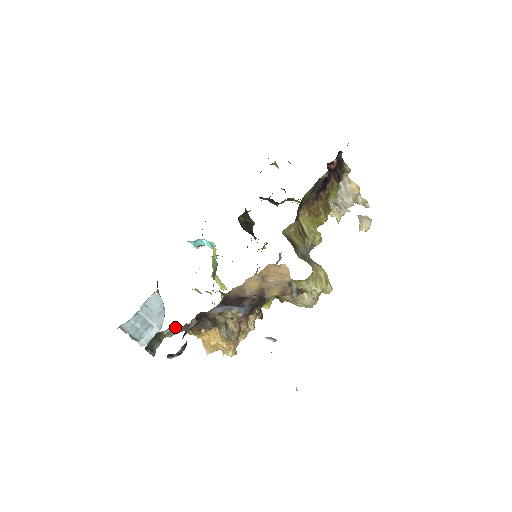
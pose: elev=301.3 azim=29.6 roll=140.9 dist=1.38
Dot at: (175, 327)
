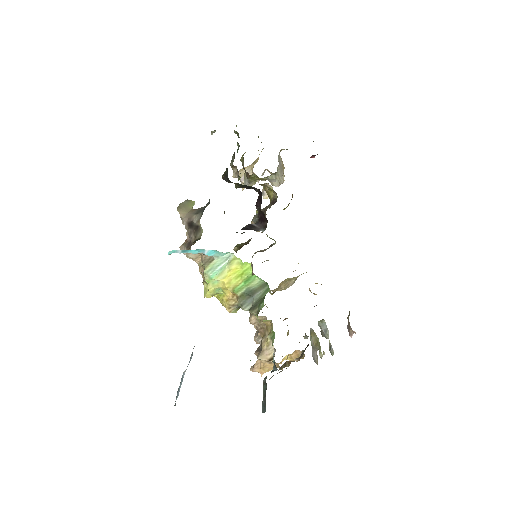
Dot at: occluded
